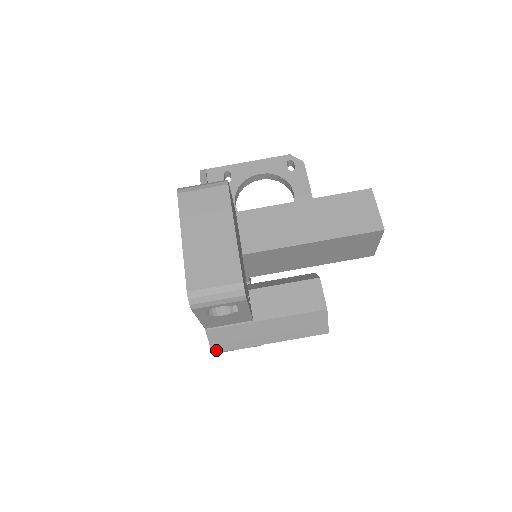
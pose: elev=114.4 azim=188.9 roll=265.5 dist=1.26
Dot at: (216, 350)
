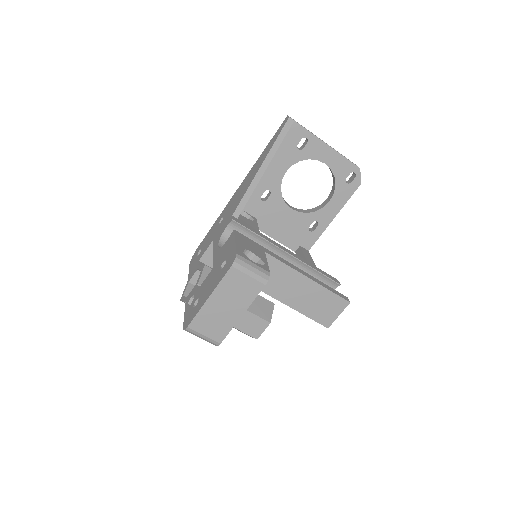
Dot at: (184, 302)
